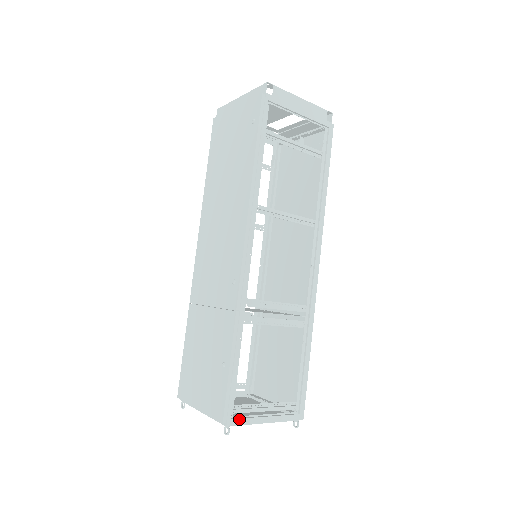
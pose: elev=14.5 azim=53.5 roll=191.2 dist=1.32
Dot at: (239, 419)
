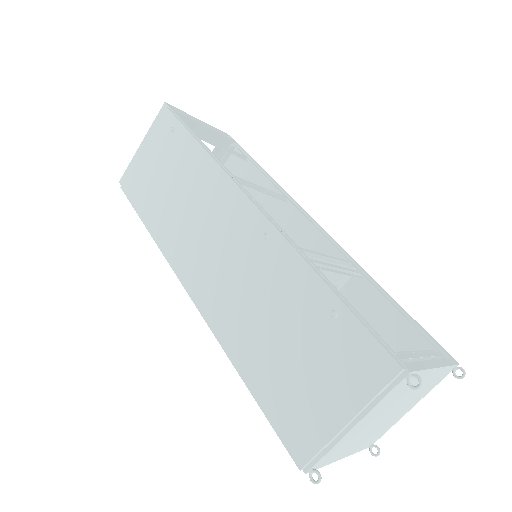
Dot at: (411, 363)
